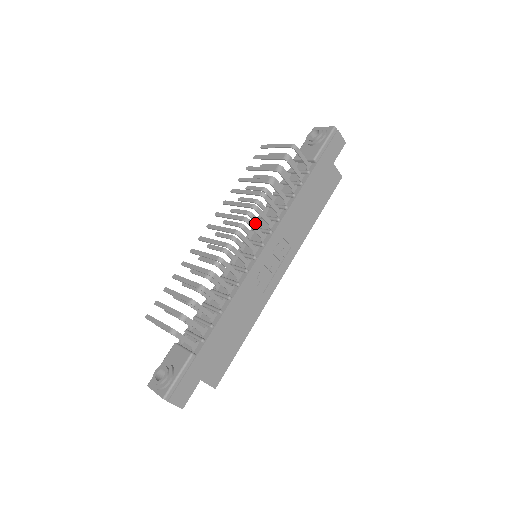
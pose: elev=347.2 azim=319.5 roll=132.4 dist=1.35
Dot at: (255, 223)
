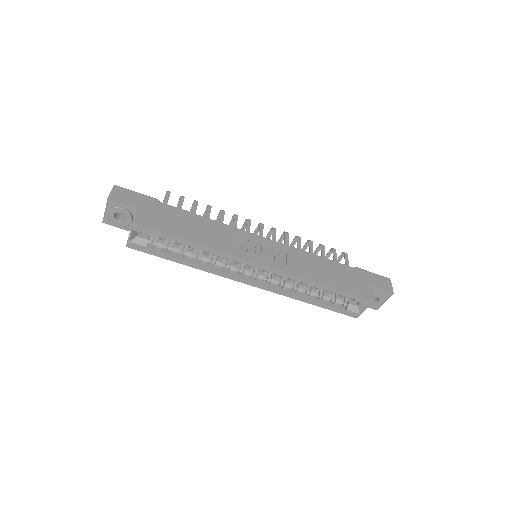
Dot at: occluded
